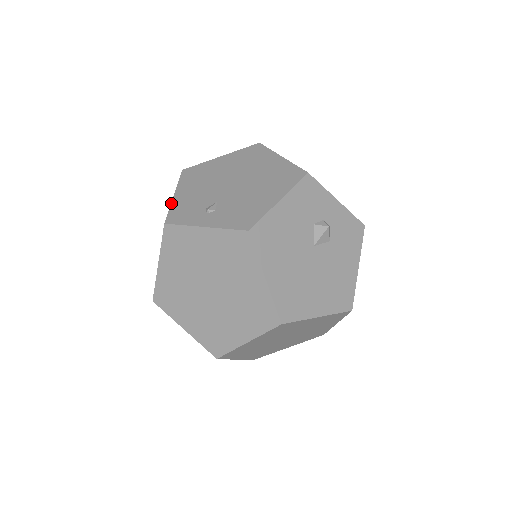
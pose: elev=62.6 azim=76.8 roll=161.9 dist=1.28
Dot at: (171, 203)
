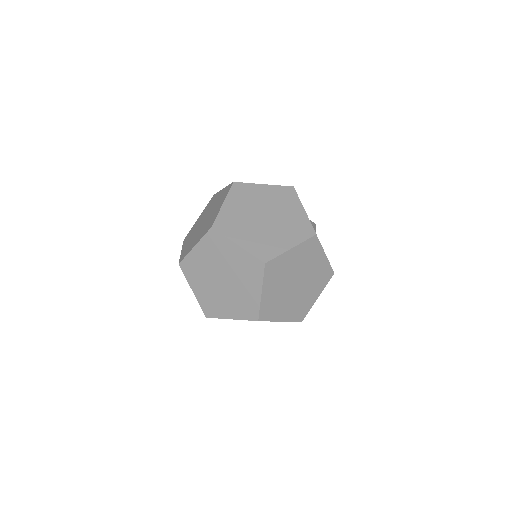
Dot at: (226, 186)
